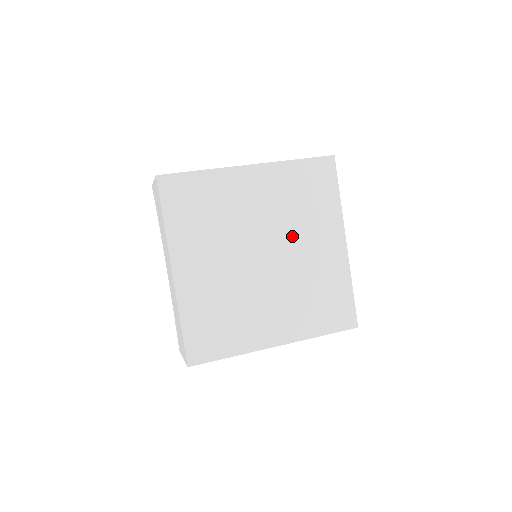
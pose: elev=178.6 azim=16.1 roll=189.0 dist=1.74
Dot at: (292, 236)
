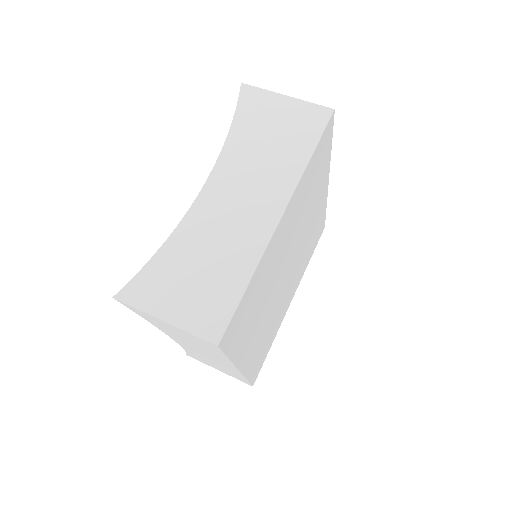
Dot at: (303, 227)
